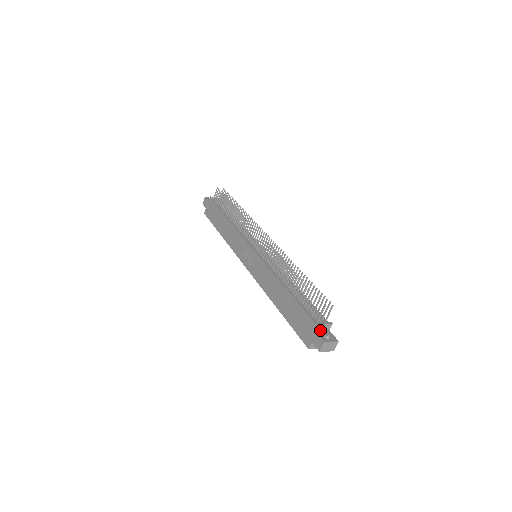
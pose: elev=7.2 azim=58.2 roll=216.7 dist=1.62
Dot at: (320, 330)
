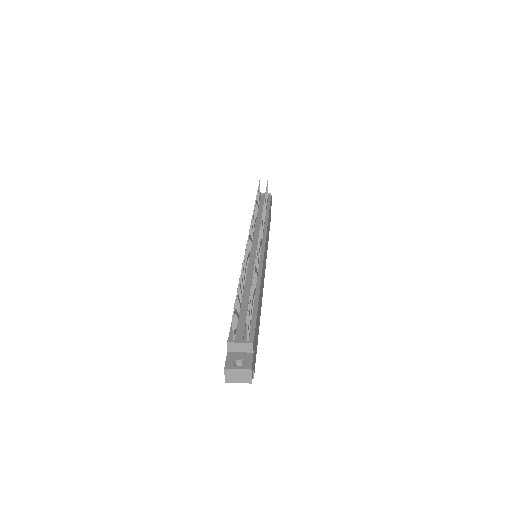
Dot at: (236, 351)
